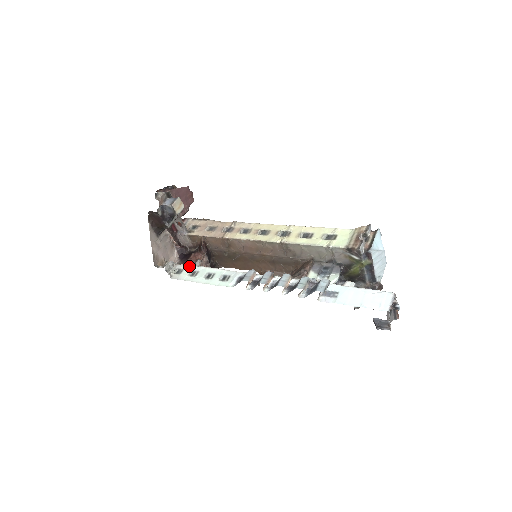
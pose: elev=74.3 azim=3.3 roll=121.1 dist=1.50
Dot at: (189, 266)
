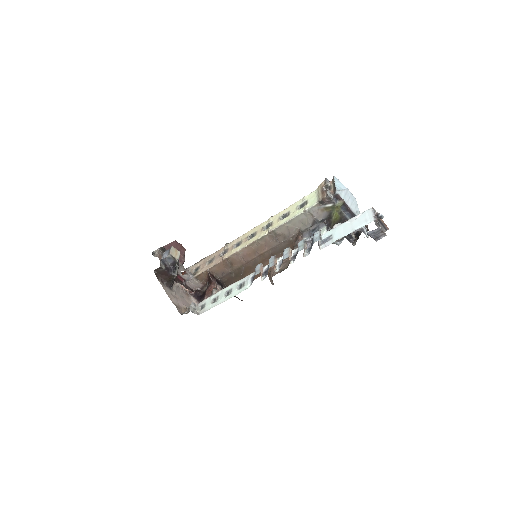
Dot at: (208, 298)
